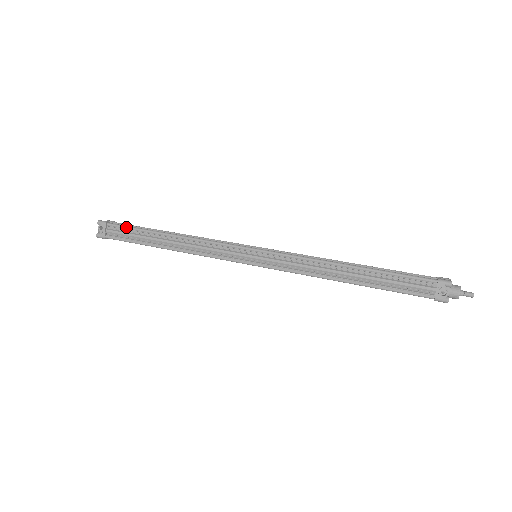
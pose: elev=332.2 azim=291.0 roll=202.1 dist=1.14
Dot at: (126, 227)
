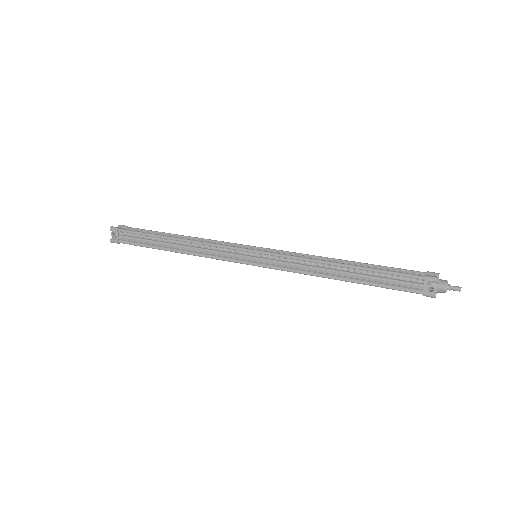
Dot at: (136, 233)
